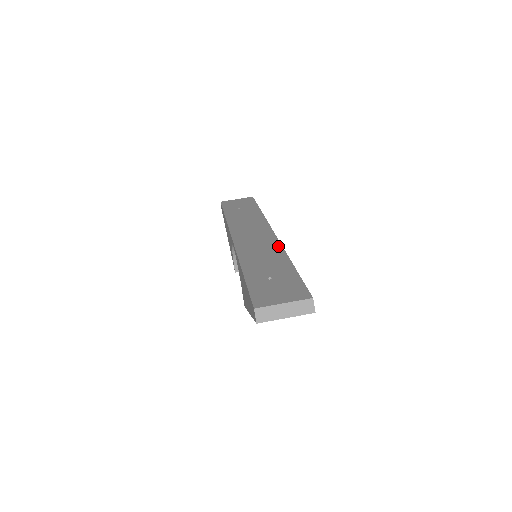
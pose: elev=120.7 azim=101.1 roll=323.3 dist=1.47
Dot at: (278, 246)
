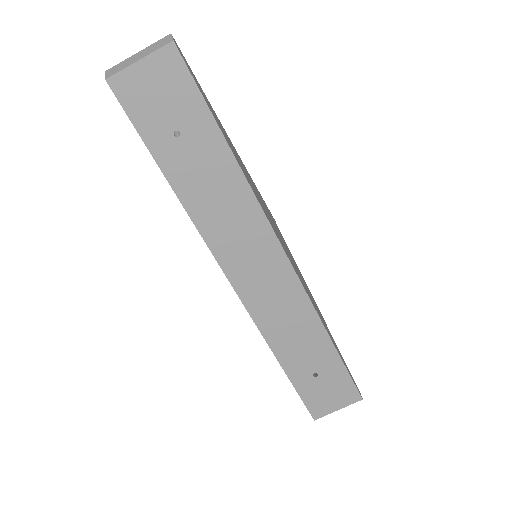
Dot at: (305, 303)
